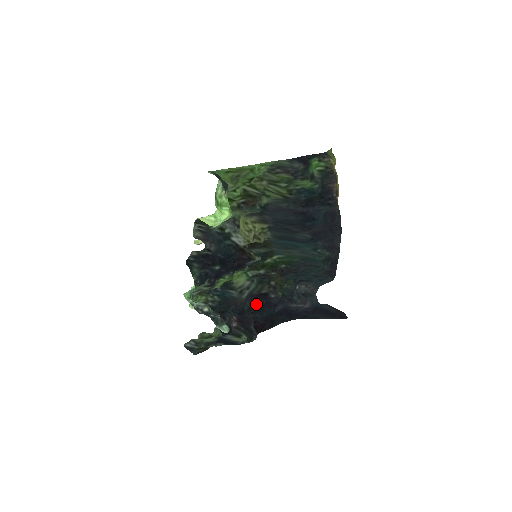
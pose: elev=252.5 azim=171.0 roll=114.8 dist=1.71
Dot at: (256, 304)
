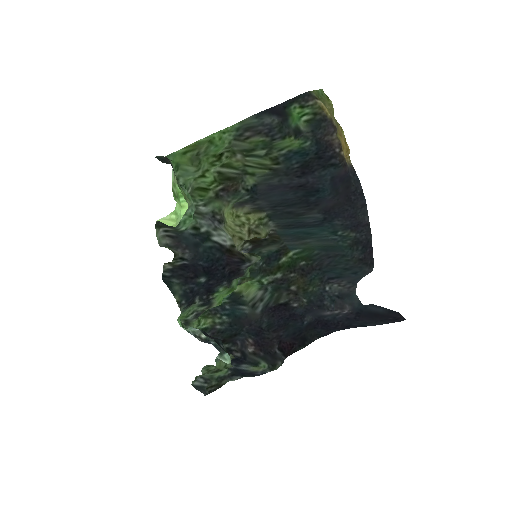
Dot at: (276, 319)
